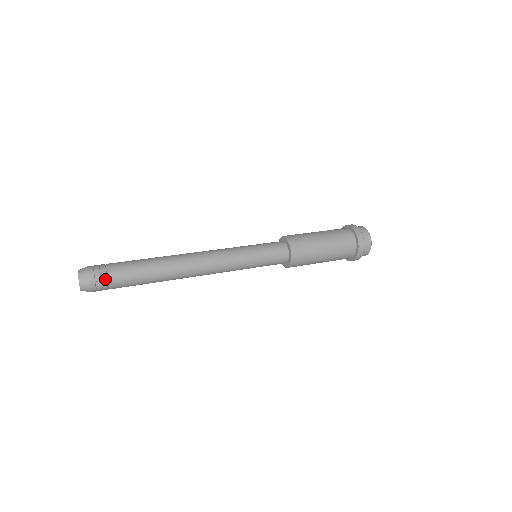
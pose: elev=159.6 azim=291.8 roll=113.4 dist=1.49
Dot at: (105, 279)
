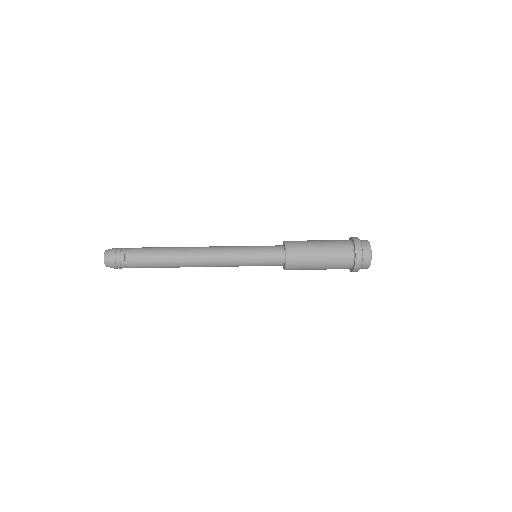
Dot at: (123, 260)
